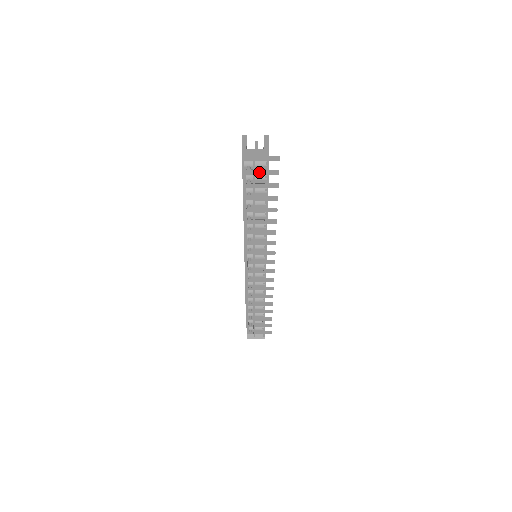
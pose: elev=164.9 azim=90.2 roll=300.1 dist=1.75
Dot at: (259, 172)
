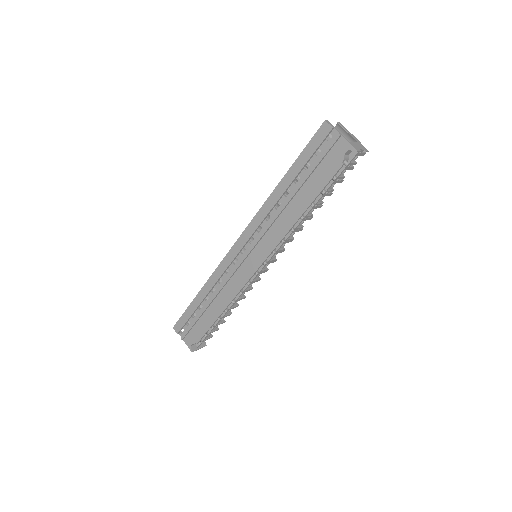
Dot at: occluded
